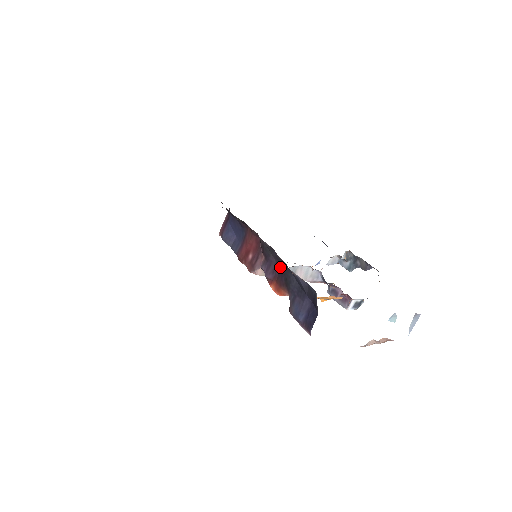
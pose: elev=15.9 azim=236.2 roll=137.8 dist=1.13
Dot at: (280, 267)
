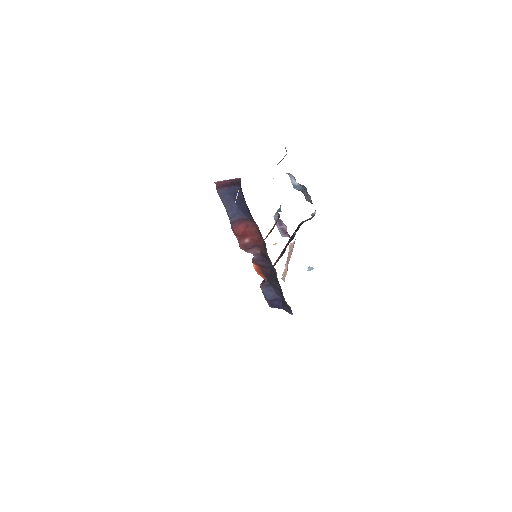
Dot at: (272, 273)
